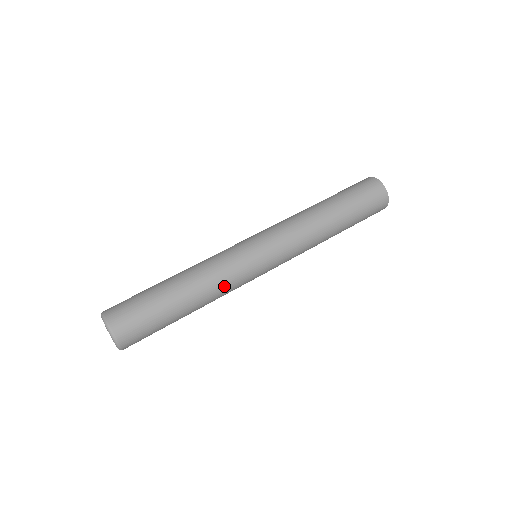
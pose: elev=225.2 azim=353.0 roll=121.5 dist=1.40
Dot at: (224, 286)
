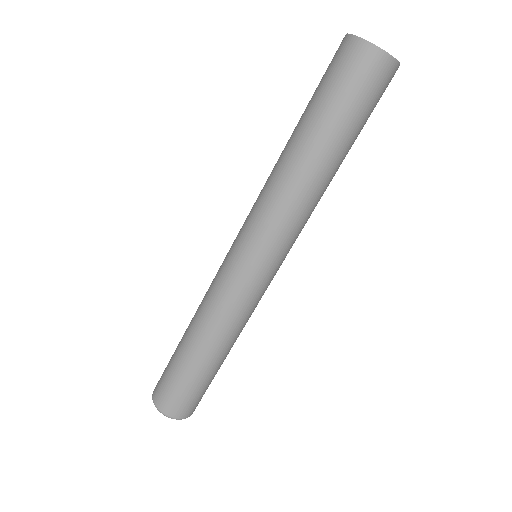
Dot at: (237, 320)
